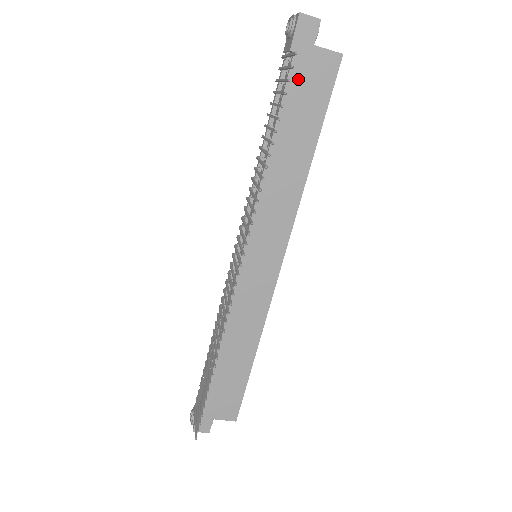
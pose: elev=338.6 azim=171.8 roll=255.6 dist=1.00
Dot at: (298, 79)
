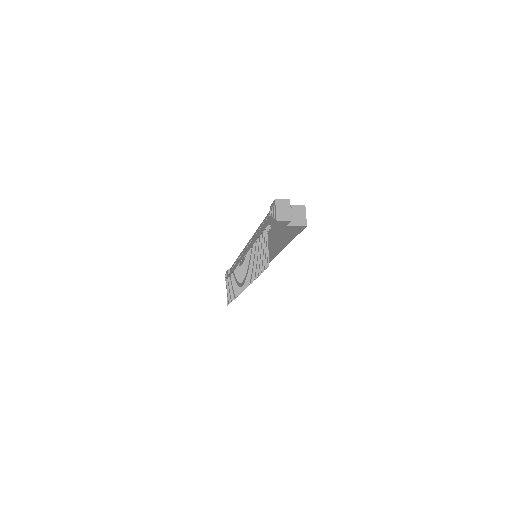
Dot at: (277, 232)
